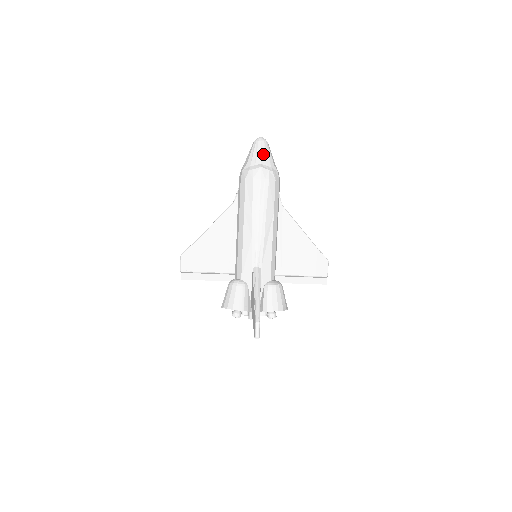
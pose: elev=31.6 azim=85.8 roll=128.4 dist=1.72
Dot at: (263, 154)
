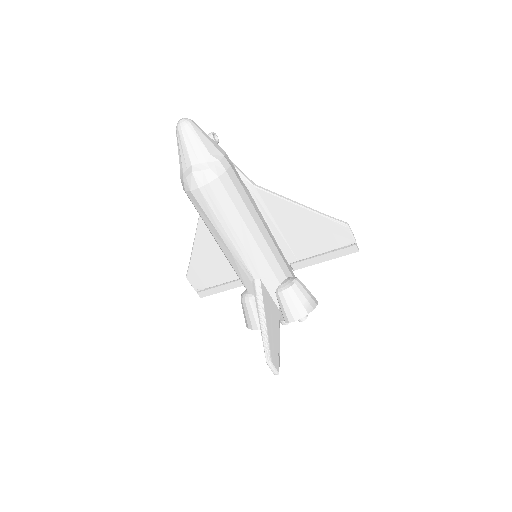
Dot at: (189, 148)
